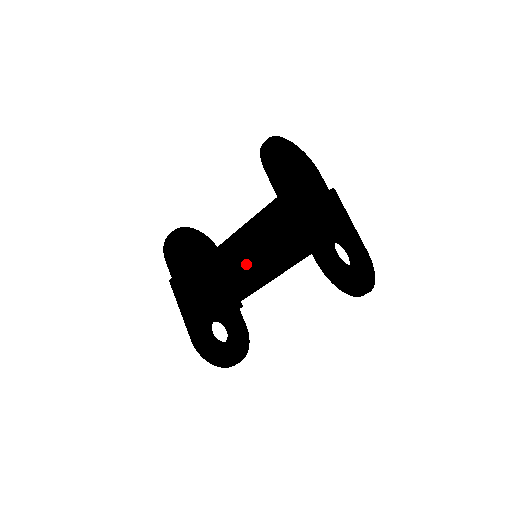
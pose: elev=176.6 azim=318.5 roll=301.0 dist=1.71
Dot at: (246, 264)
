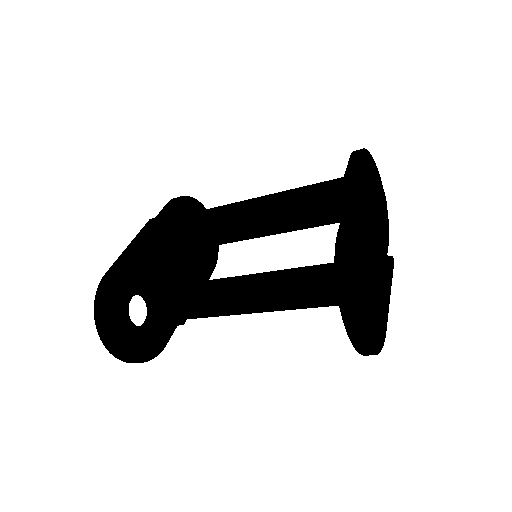
Dot at: (247, 222)
